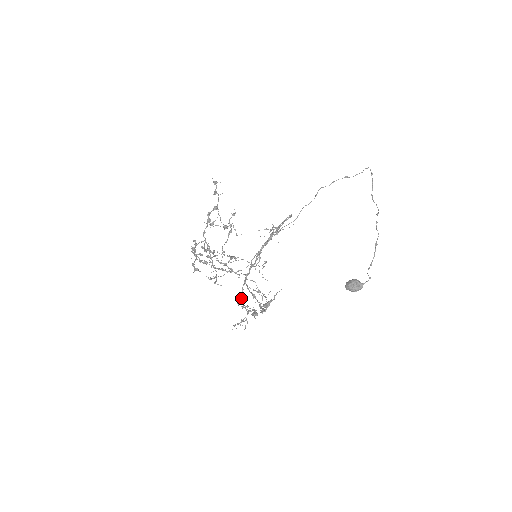
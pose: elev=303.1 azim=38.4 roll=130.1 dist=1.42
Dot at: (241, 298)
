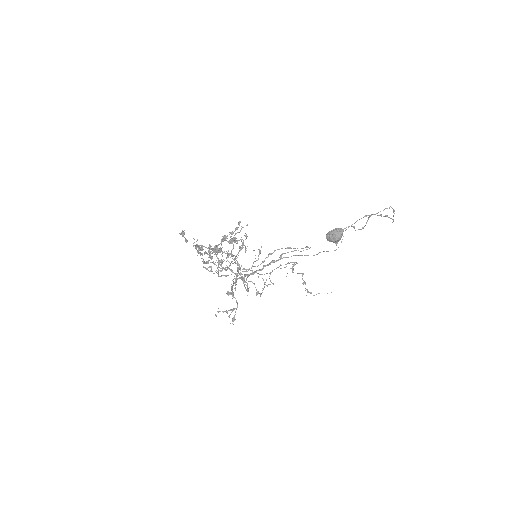
Dot at: (232, 287)
